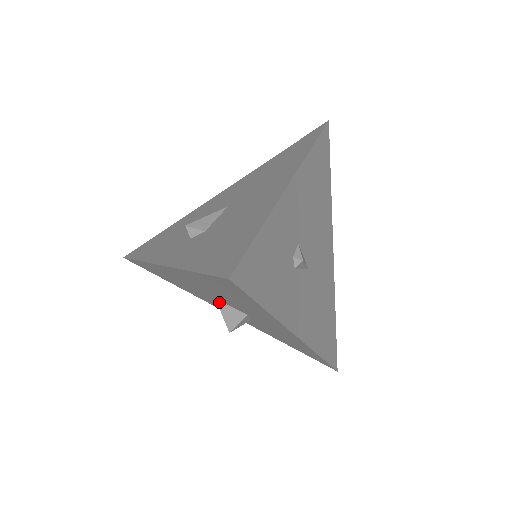
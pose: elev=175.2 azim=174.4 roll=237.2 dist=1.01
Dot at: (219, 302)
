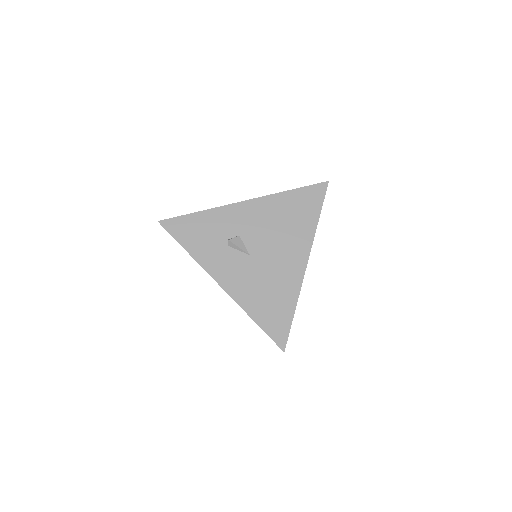
Dot at: occluded
